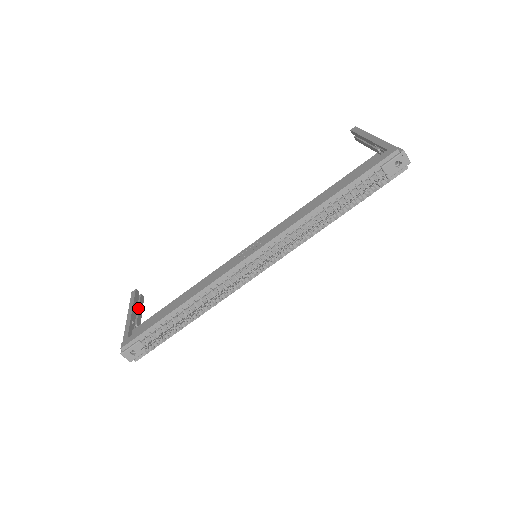
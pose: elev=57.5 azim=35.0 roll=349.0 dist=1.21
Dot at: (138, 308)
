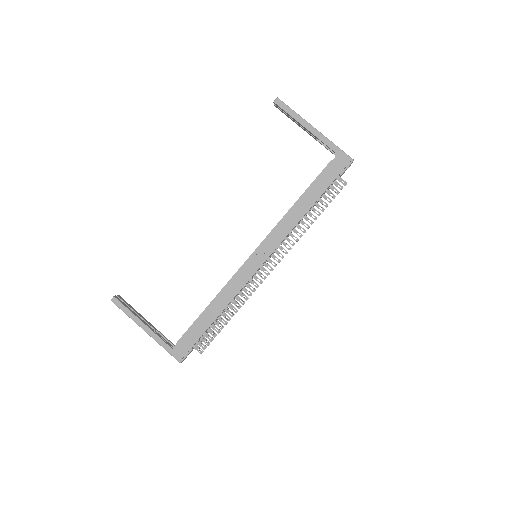
Dot at: (135, 313)
